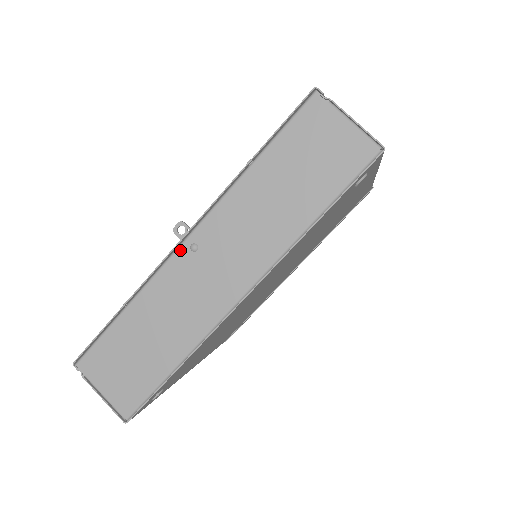
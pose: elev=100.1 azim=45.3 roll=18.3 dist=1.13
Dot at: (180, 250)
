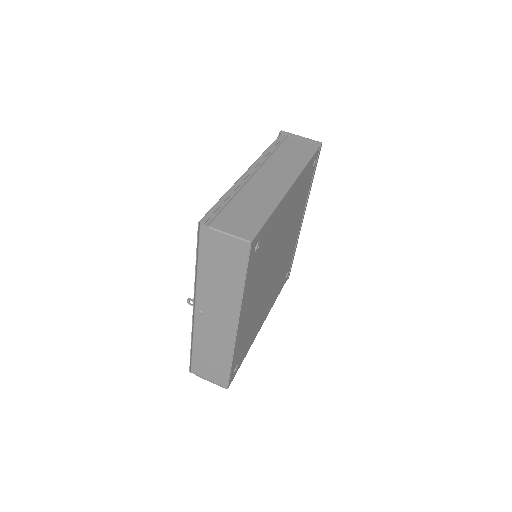
Dot at: (196, 315)
